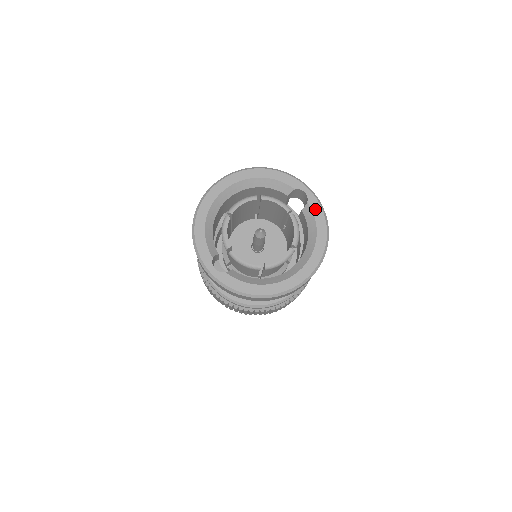
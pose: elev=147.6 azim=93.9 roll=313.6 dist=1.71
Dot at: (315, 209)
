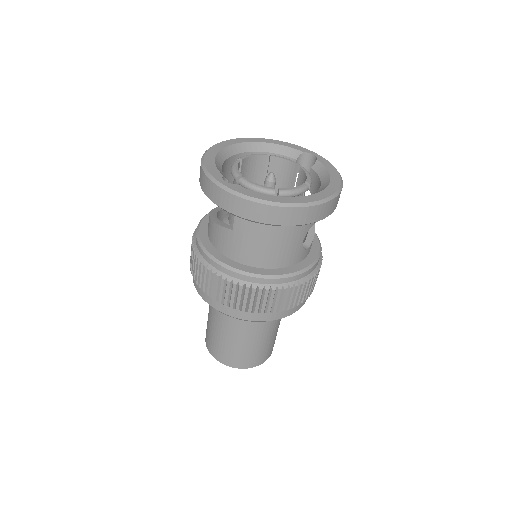
Dot at: (325, 163)
